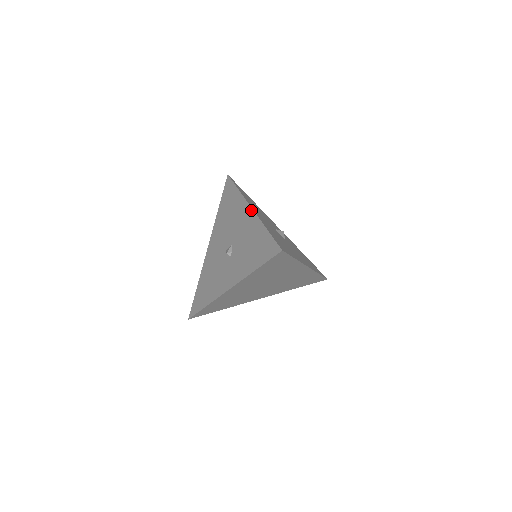
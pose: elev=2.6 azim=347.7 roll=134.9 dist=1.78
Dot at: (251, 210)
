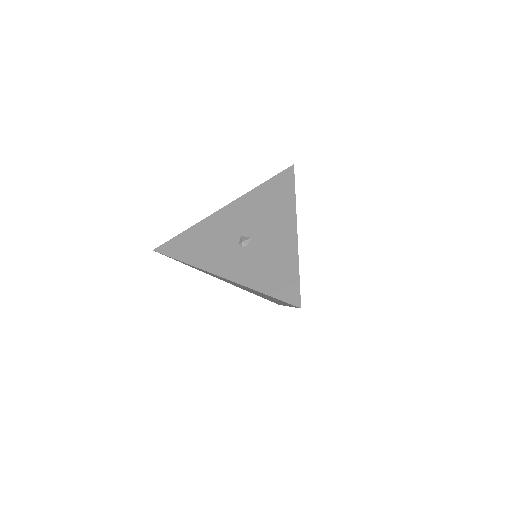
Dot at: (295, 231)
